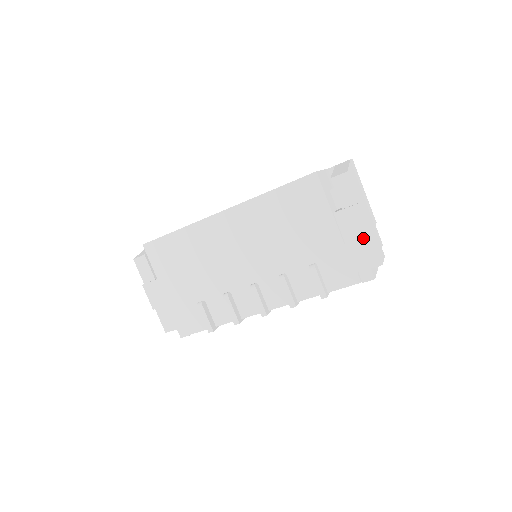
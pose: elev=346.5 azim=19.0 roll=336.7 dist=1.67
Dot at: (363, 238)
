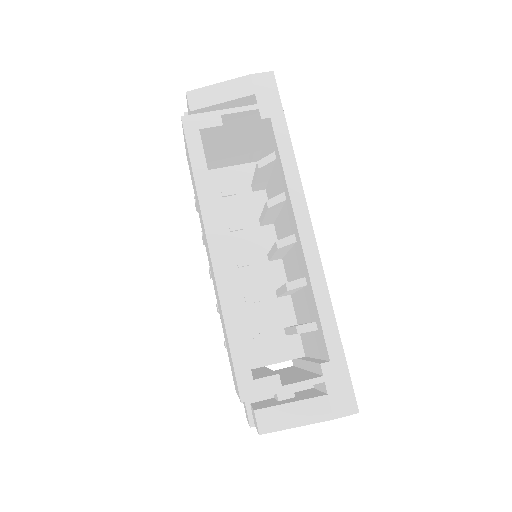
Dot at: occluded
